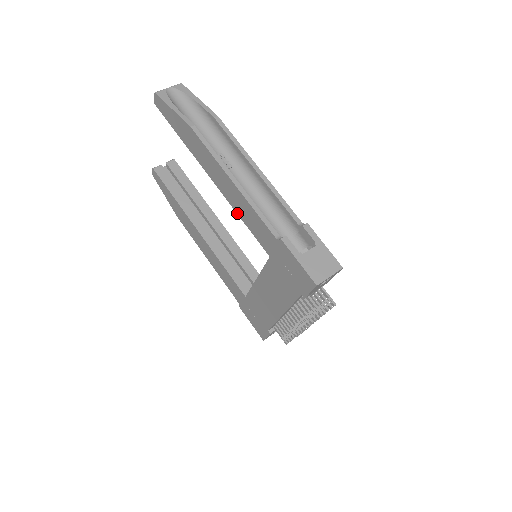
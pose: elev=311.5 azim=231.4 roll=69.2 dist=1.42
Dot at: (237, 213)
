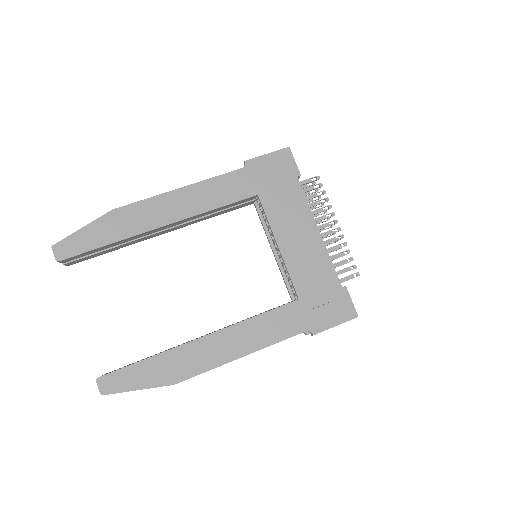
Dot at: (208, 210)
